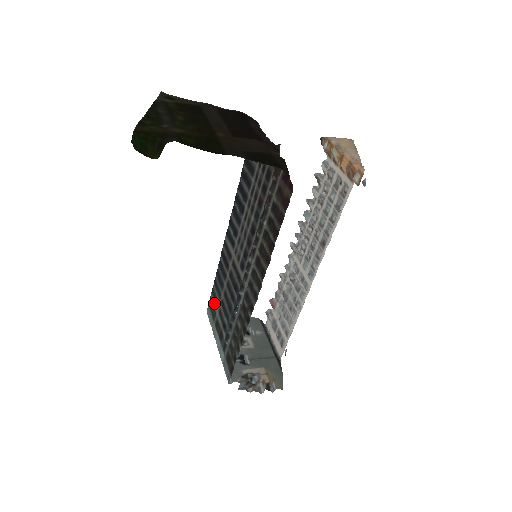
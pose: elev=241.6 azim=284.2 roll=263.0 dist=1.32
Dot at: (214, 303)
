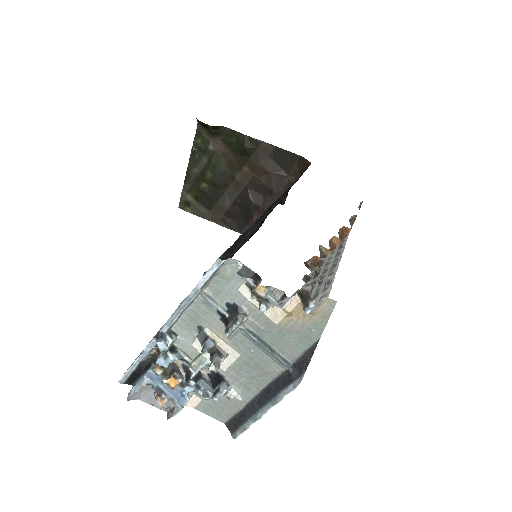
Dot at: occluded
